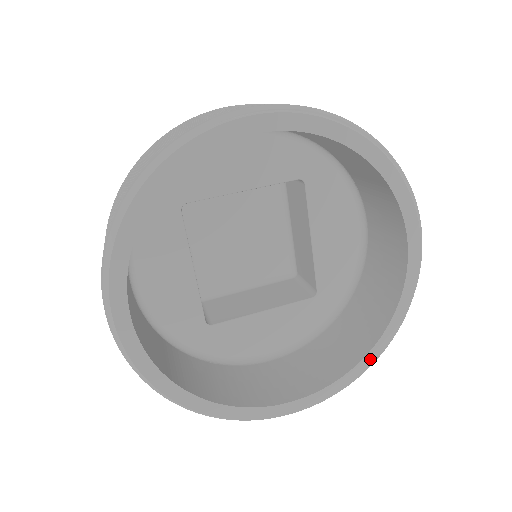
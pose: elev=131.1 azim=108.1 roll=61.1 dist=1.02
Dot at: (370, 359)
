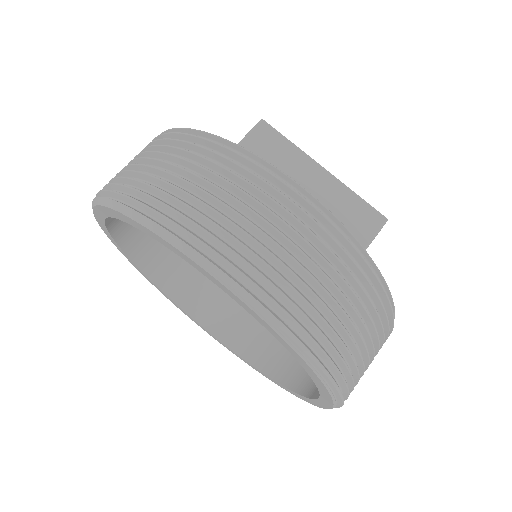
Dot at: (256, 369)
